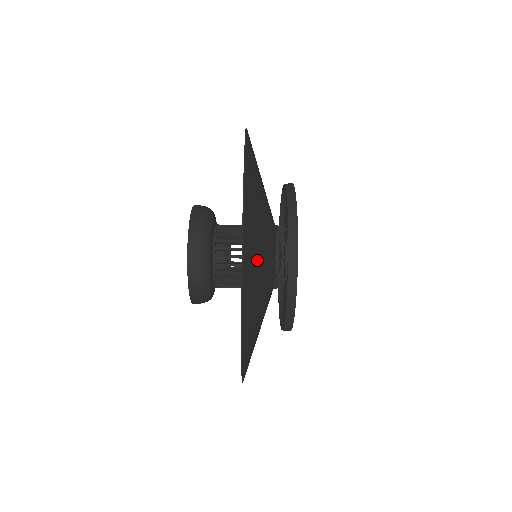
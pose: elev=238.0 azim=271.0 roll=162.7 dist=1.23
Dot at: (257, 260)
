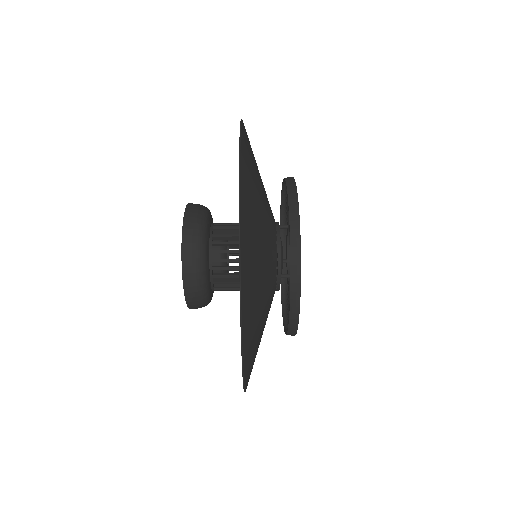
Dot at: (256, 240)
